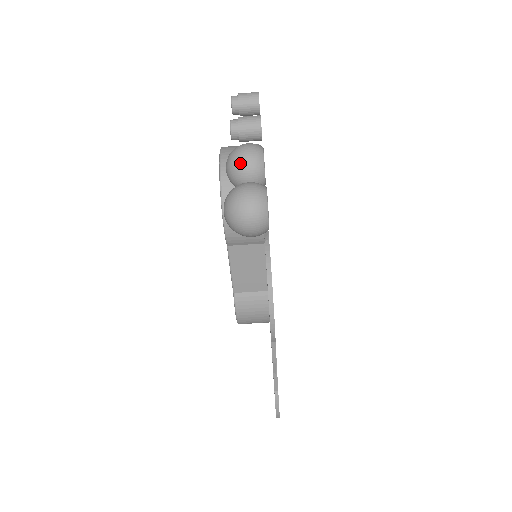
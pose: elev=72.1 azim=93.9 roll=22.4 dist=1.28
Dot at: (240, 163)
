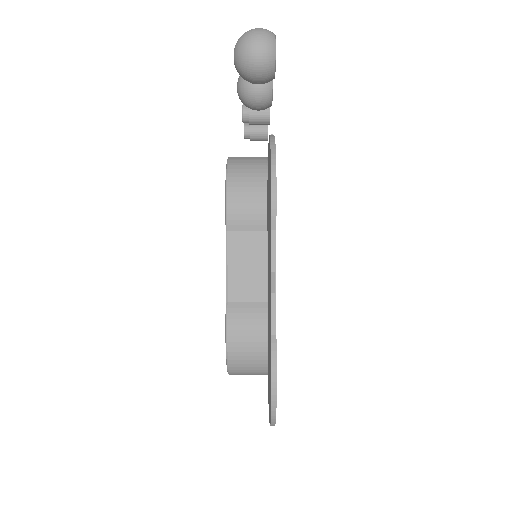
Dot at: occluded
